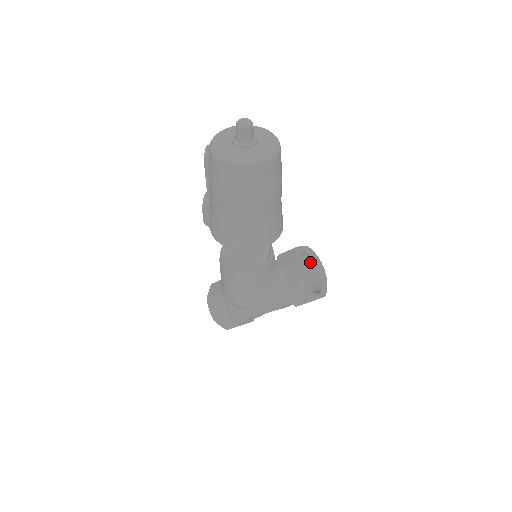
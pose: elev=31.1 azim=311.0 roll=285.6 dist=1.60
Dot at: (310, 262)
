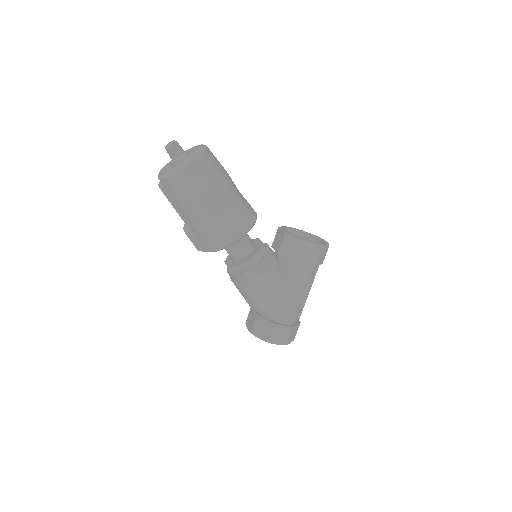
Dot at: occluded
